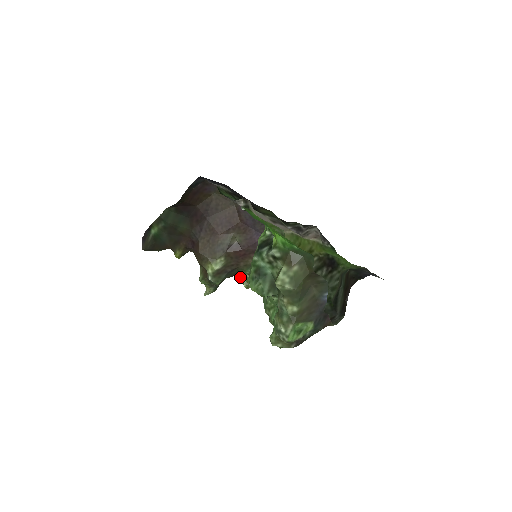
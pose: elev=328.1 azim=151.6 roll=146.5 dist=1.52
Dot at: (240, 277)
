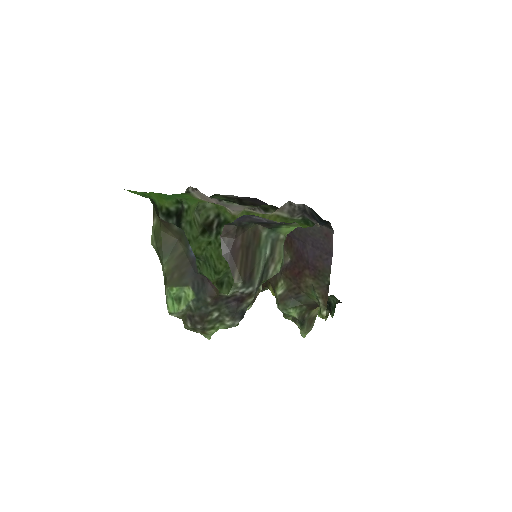
Dot at: (330, 311)
